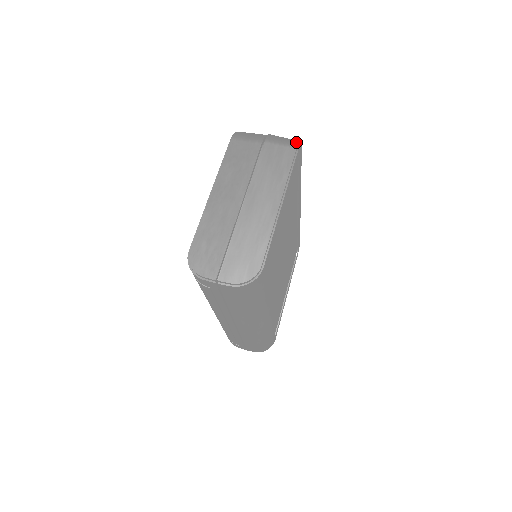
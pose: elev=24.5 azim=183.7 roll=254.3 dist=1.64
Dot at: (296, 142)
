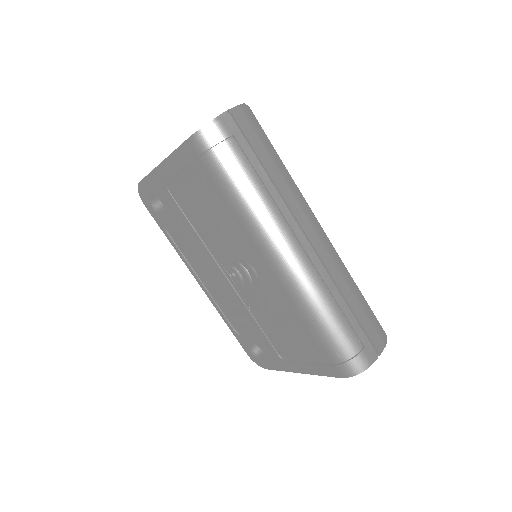
Dot at: occluded
